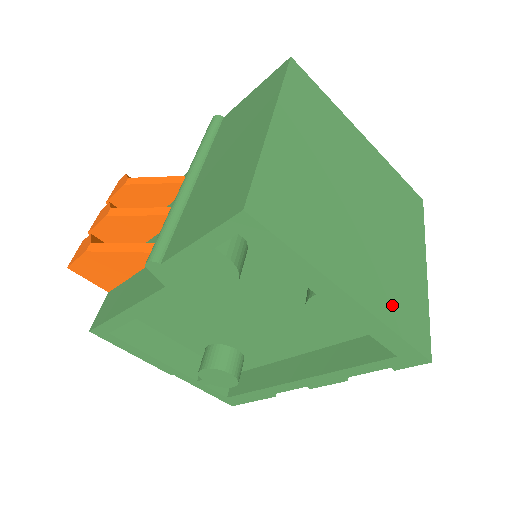
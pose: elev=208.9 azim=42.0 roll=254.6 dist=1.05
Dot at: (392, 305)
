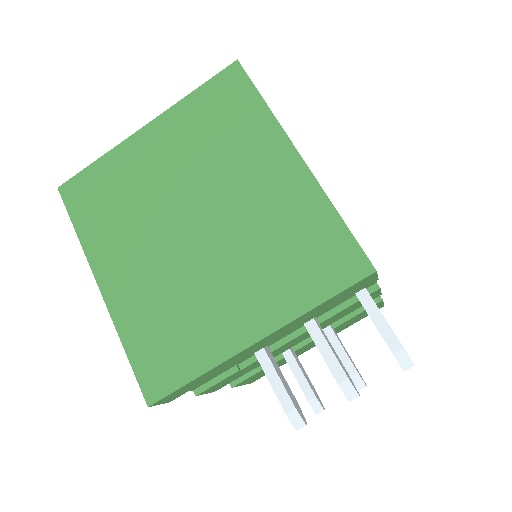
Dot at: (144, 326)
